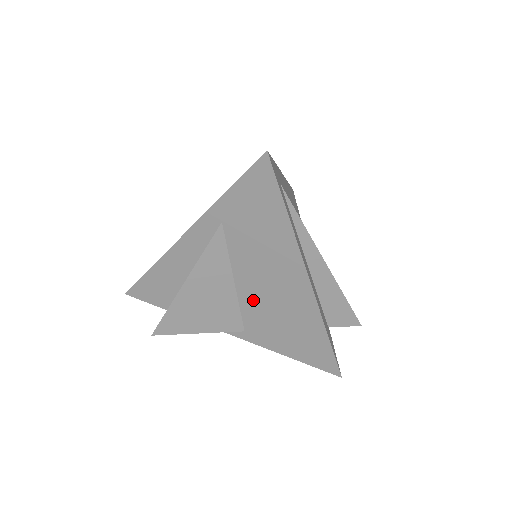
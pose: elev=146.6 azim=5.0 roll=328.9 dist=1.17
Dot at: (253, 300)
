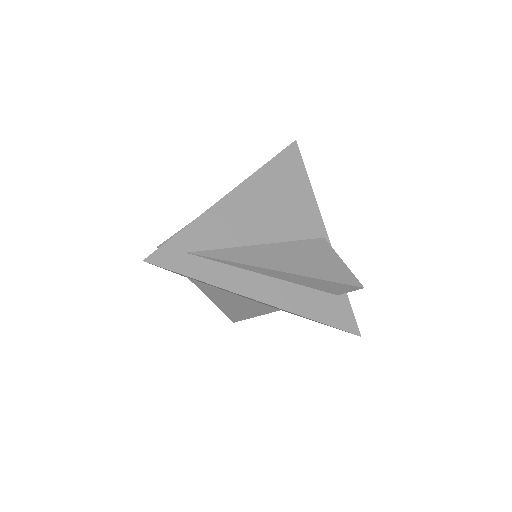
Dot at: occluded
